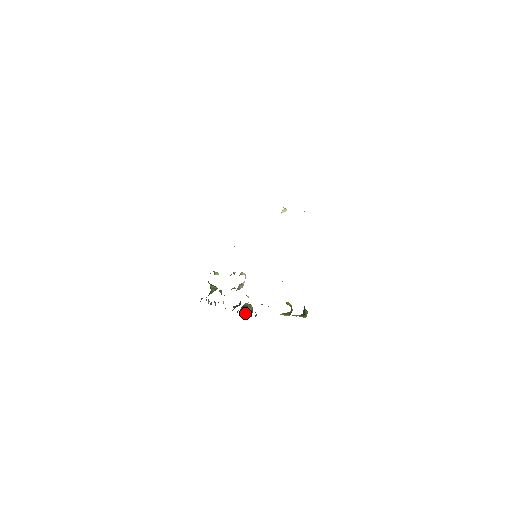
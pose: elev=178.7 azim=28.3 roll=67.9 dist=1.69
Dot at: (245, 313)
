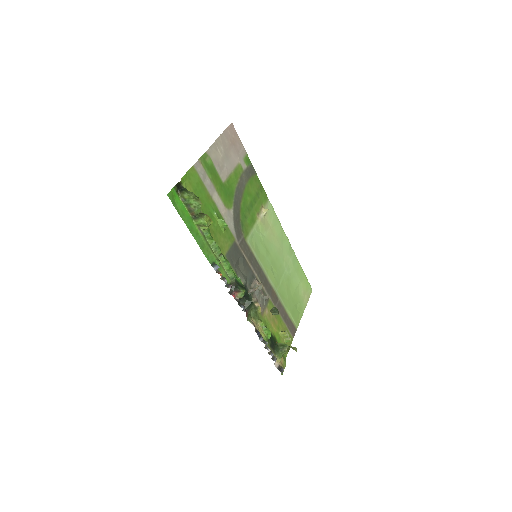
Dot at: (231, 287)
